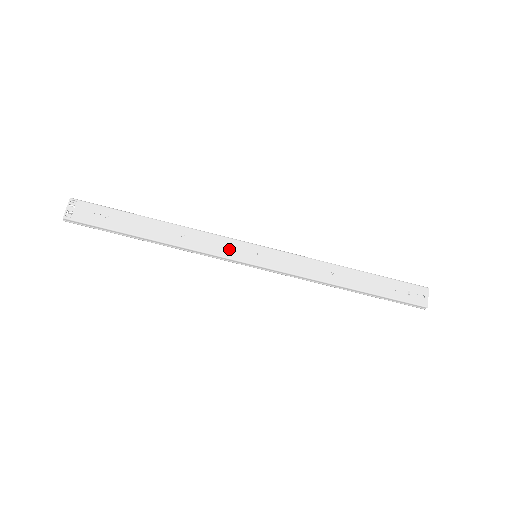
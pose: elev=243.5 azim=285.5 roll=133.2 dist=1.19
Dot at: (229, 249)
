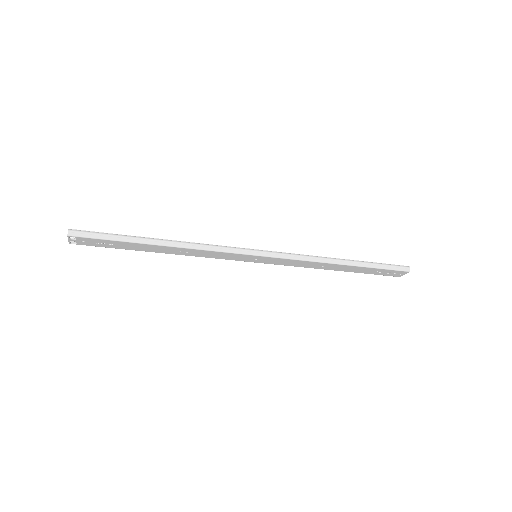
Dot at: (230, 257)
